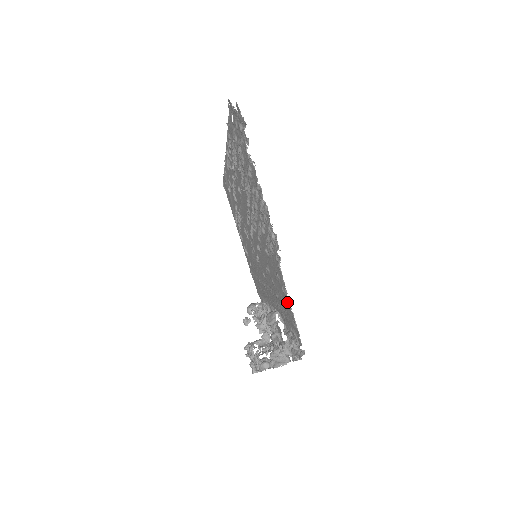
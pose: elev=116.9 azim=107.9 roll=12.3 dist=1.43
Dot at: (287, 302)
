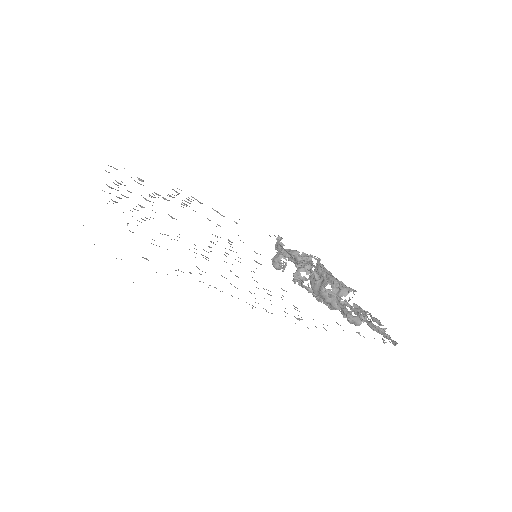
Dot at: occluded
